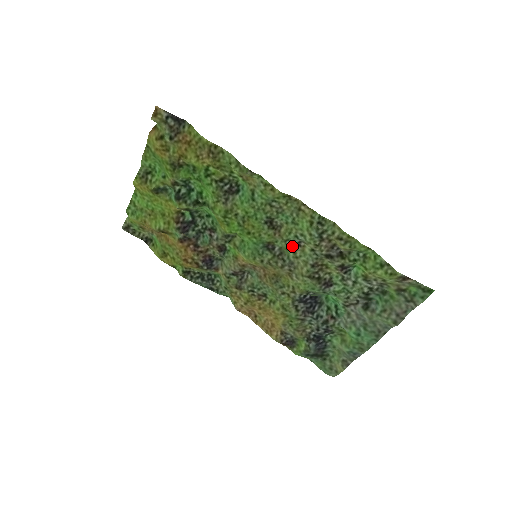
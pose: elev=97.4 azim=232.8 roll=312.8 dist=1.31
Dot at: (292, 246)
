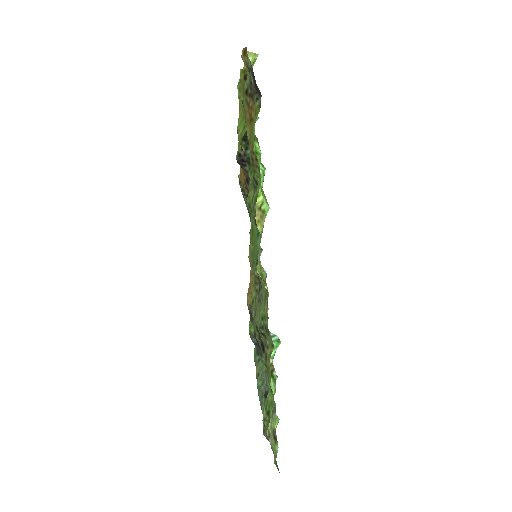
Dot at: occluded
